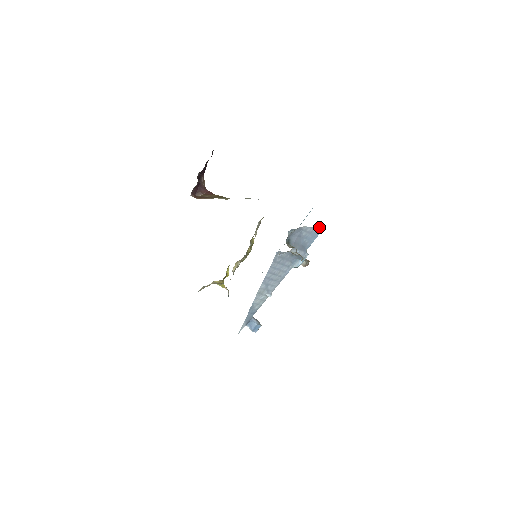
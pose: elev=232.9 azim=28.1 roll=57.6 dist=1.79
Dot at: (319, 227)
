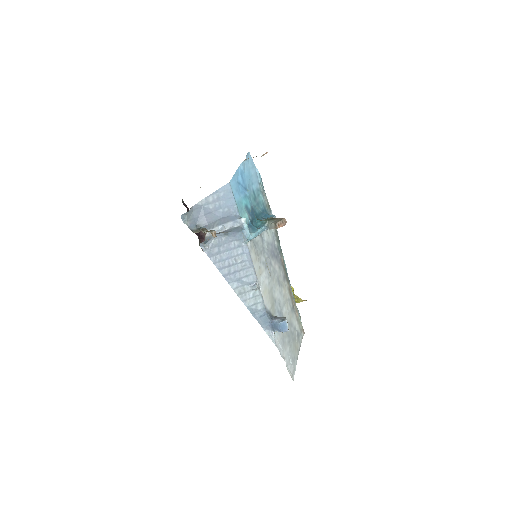
Dot at: (222, 187)
